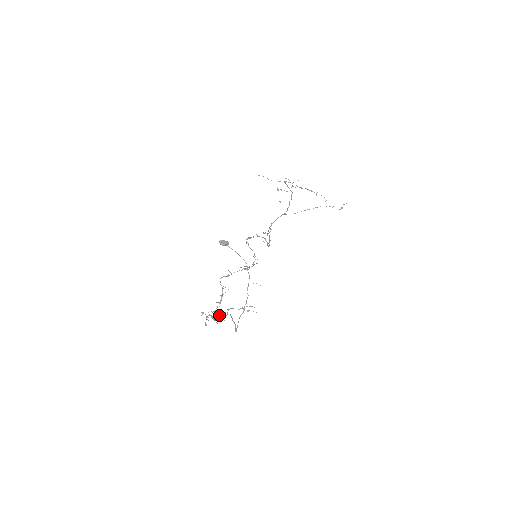
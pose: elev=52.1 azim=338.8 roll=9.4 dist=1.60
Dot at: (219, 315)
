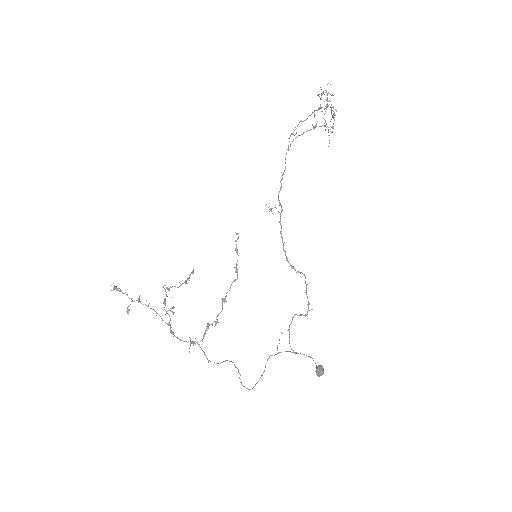
Dot at: occluded
